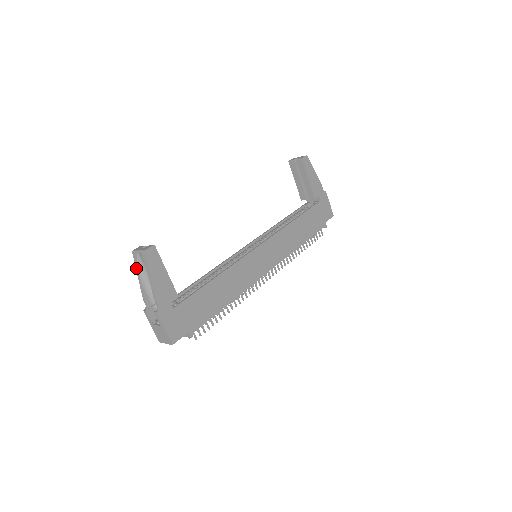
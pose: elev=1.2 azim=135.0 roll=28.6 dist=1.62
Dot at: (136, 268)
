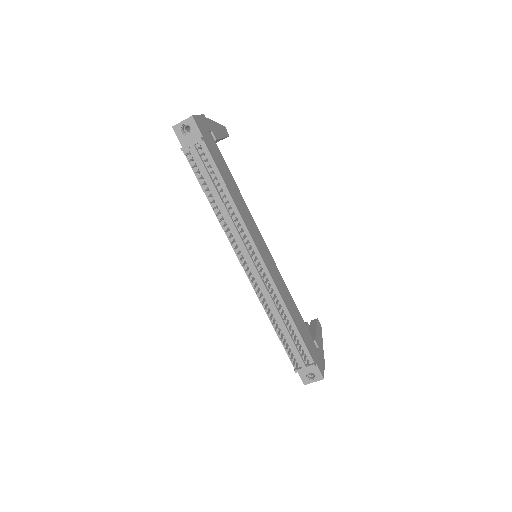
Dot at: occluded
